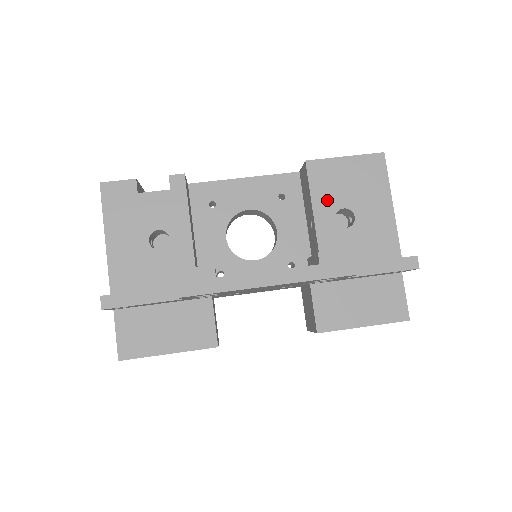
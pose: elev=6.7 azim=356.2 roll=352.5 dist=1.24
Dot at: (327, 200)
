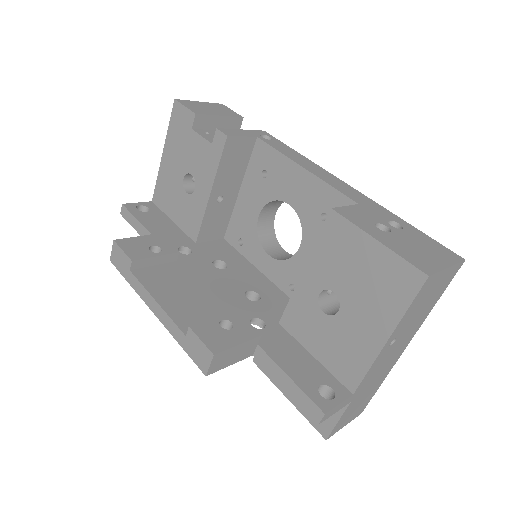
Dot at: (324, 269)
